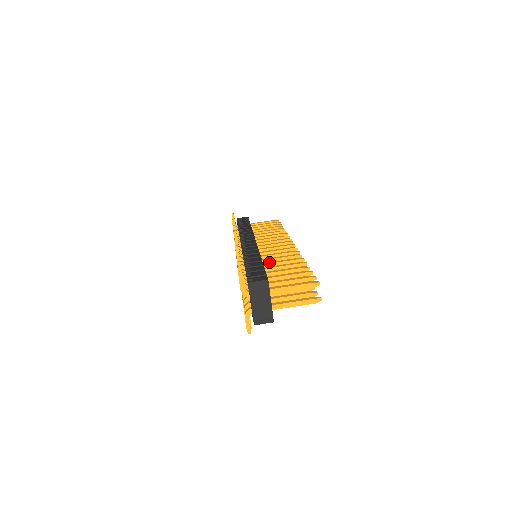
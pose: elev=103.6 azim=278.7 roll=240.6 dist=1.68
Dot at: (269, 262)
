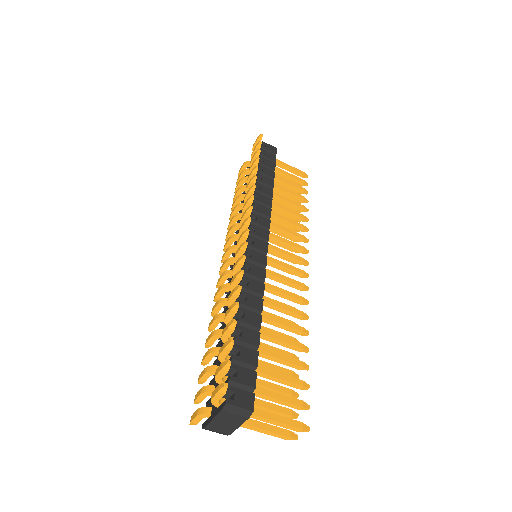
Dot at: (267, 314)
